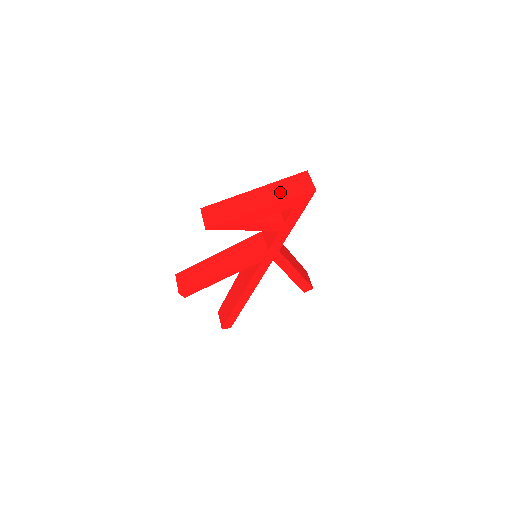
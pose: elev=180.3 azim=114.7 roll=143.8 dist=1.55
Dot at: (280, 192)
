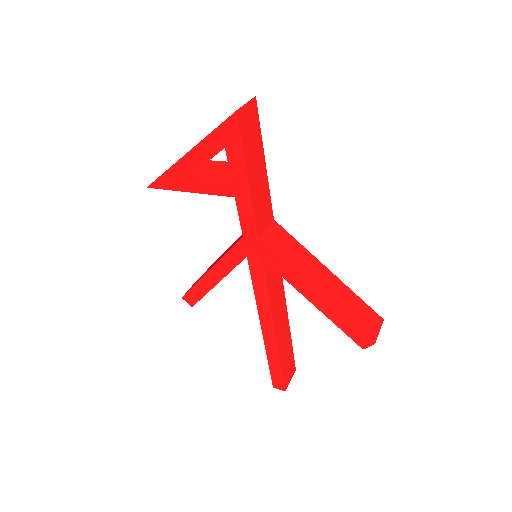
Dot at: occluded
